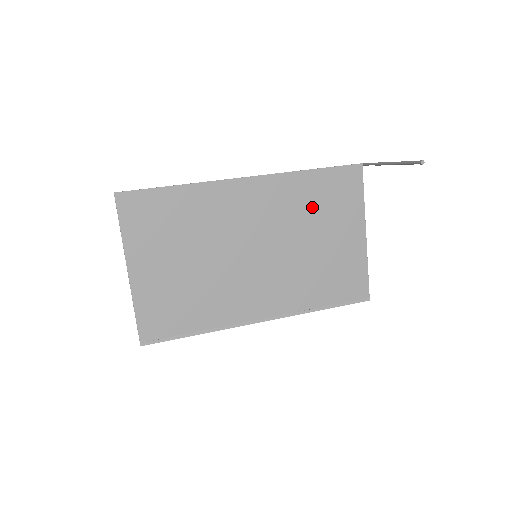
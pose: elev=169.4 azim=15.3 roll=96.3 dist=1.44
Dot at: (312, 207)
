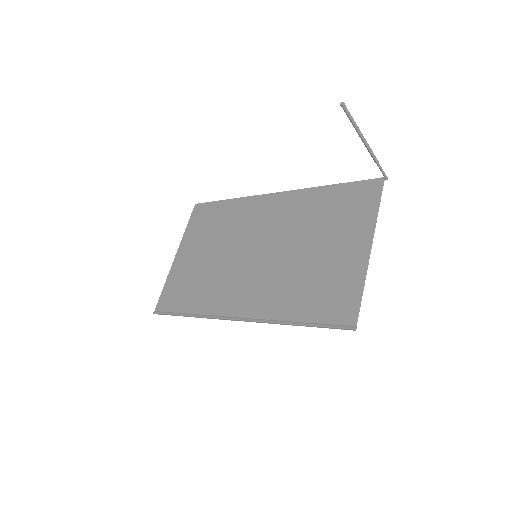
Dot at: (320, 217)
